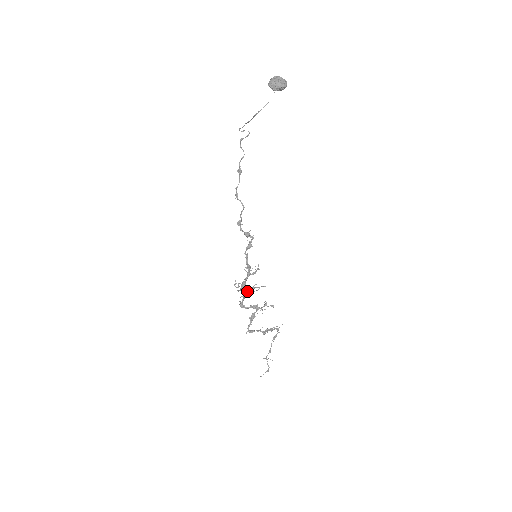
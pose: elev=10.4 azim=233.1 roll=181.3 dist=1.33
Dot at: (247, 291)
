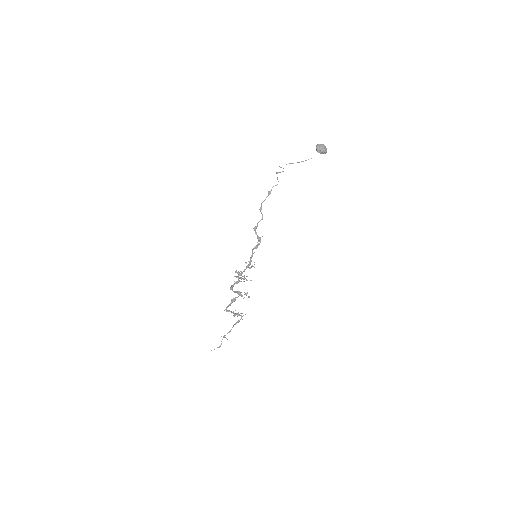
Dot at: occluded
